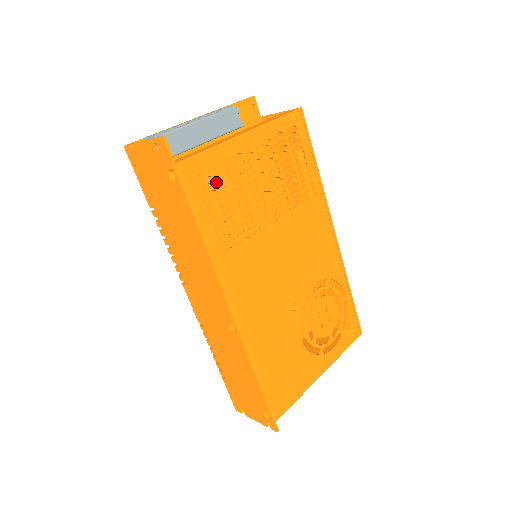
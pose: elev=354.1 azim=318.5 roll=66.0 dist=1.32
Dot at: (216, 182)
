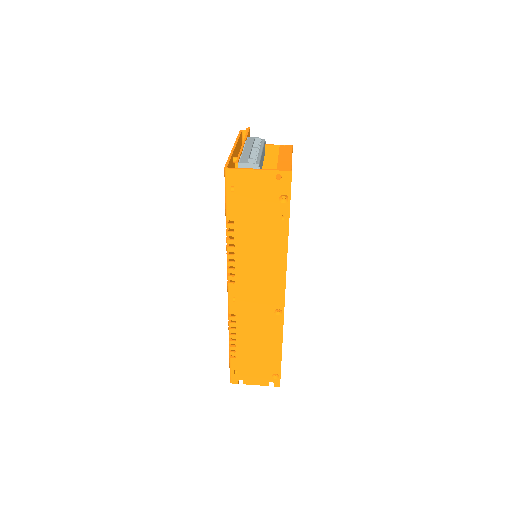
Dot at: occluded
